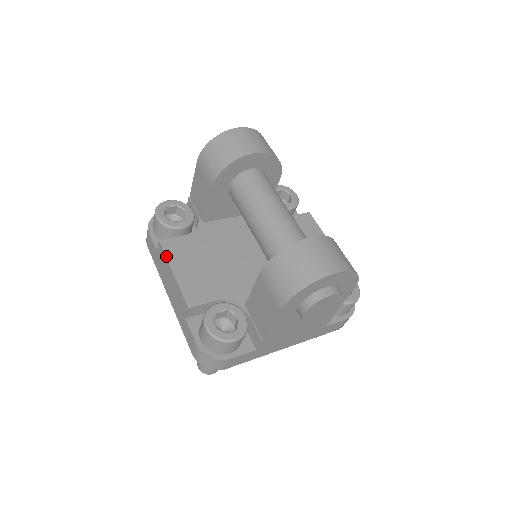
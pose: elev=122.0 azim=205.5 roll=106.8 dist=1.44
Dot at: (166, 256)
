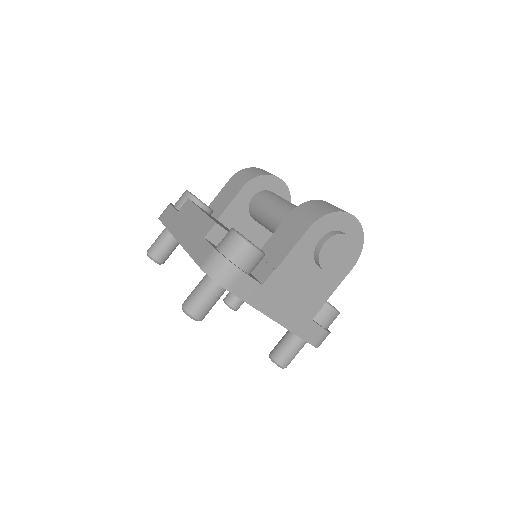
Dot at: (195, 204)
